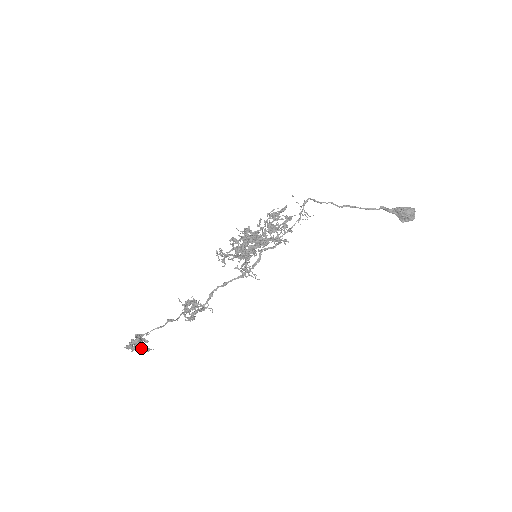
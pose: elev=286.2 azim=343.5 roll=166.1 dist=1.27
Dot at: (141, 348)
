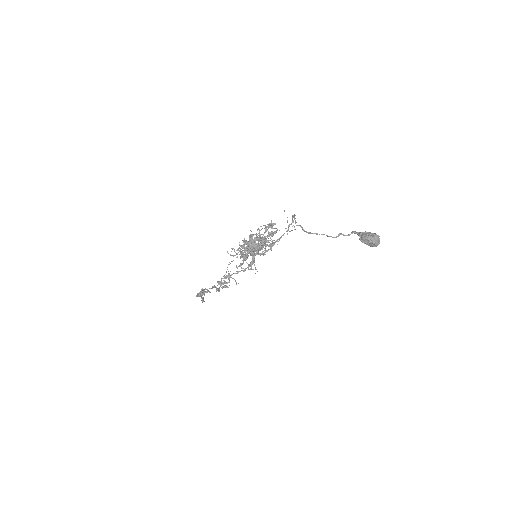
Dot at: occluded
